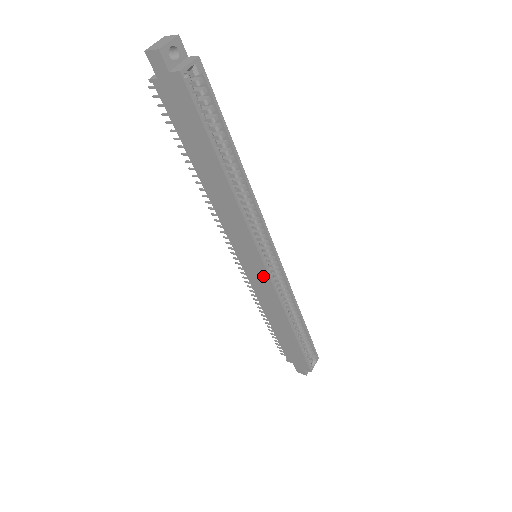
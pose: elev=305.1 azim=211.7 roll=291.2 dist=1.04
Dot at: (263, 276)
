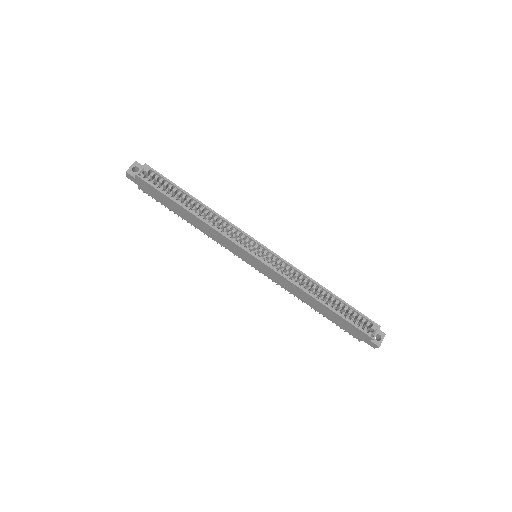
Dot at: (264, 266)
